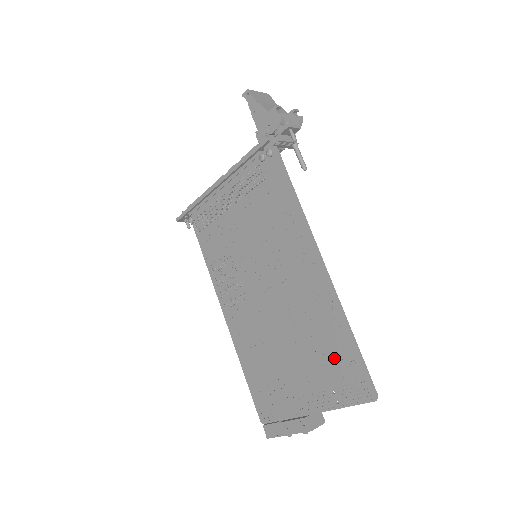
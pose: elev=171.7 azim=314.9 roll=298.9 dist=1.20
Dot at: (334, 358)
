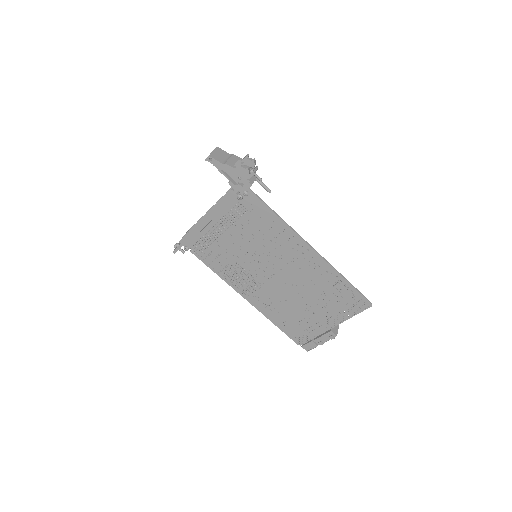
Dot at: (338, 295)
